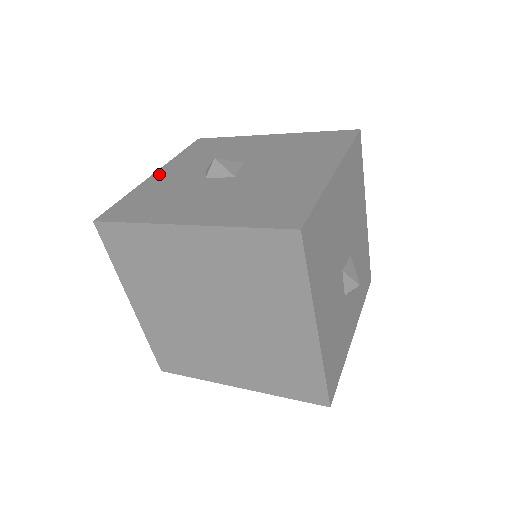
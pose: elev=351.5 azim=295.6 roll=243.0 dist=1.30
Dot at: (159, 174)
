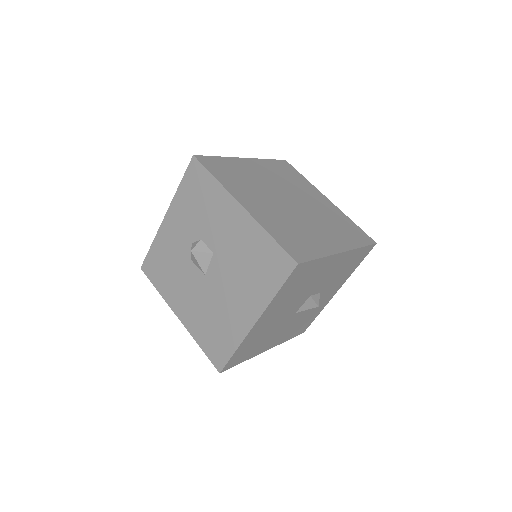
Dot at: (167, 222)
